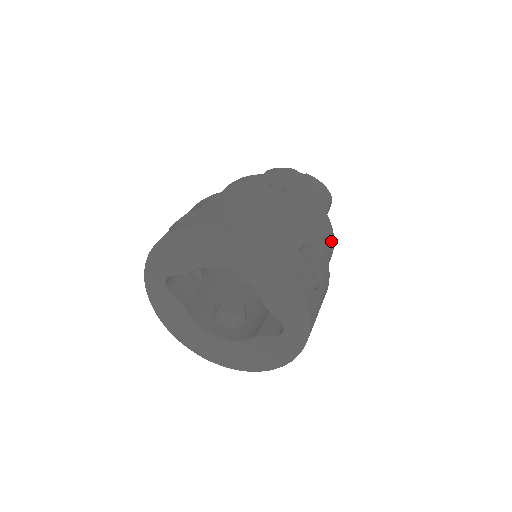
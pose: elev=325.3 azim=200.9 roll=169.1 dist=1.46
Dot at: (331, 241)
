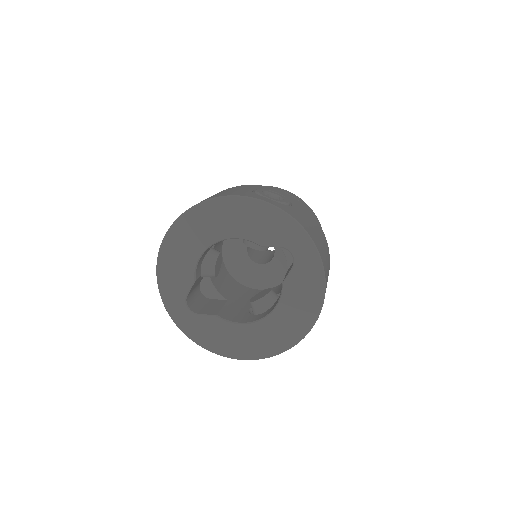
Dot at: (300, 201)
